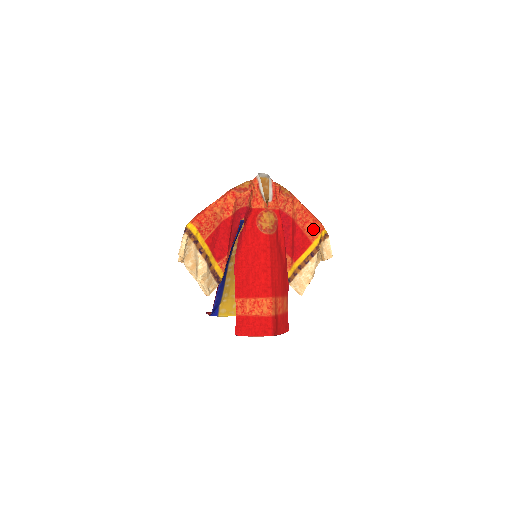
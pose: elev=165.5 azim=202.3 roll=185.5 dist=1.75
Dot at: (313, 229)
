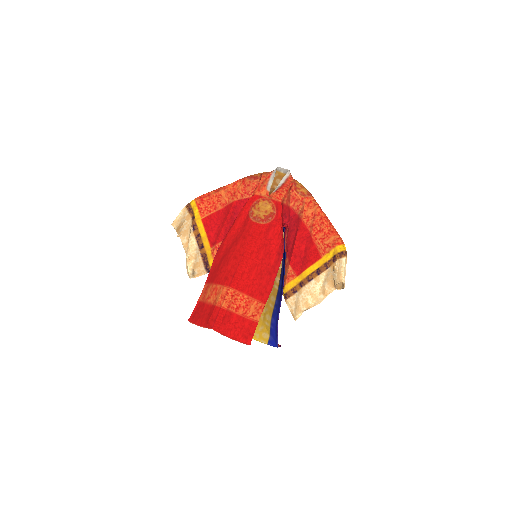
Dot at: (326, 241)
